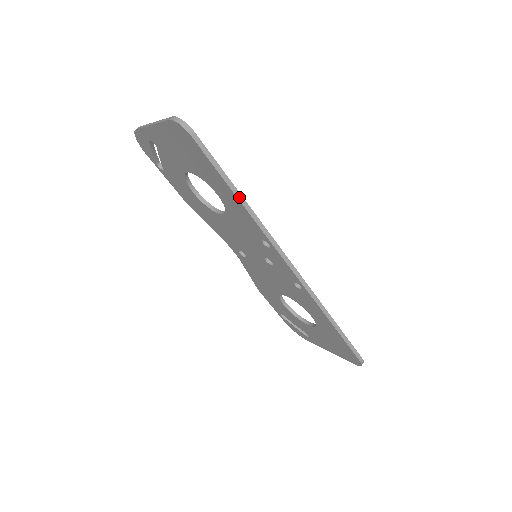
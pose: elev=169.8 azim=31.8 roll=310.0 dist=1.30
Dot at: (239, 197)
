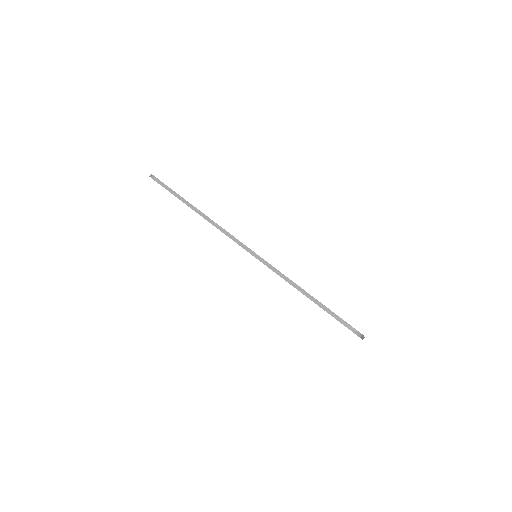
Dot at: (190, 206)
